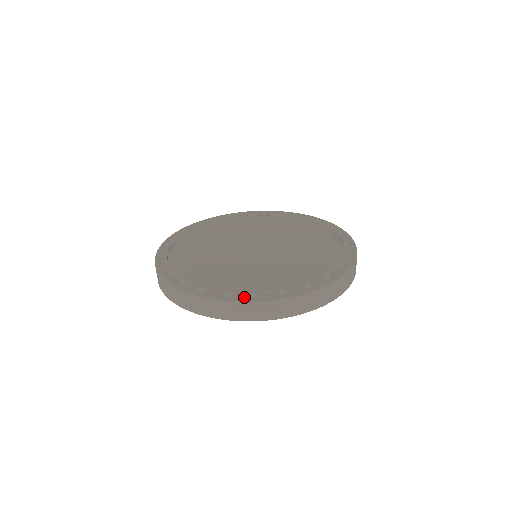
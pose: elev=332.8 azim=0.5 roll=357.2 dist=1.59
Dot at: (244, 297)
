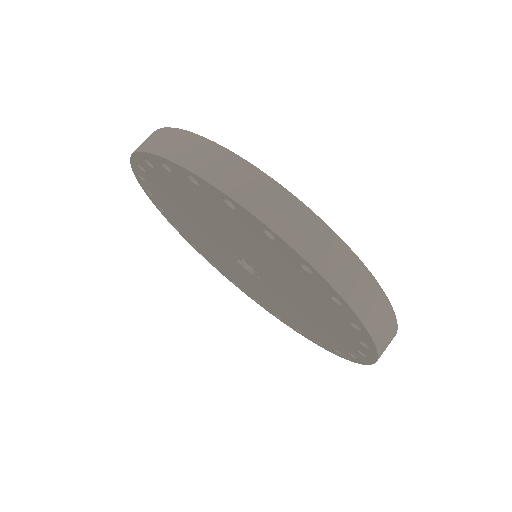
Dot at: occluded
